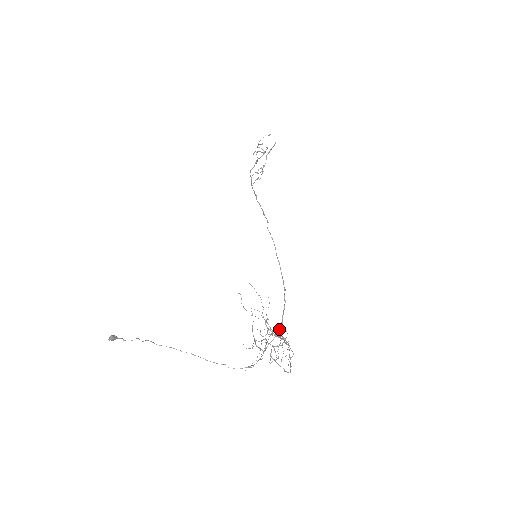
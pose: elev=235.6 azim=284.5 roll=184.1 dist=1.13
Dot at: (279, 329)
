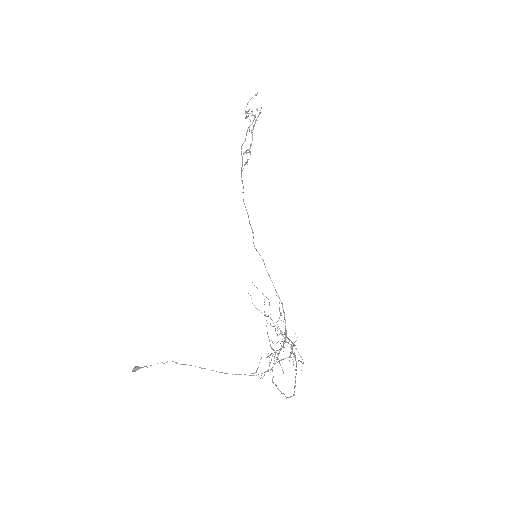
Dot at: (284, 340)
